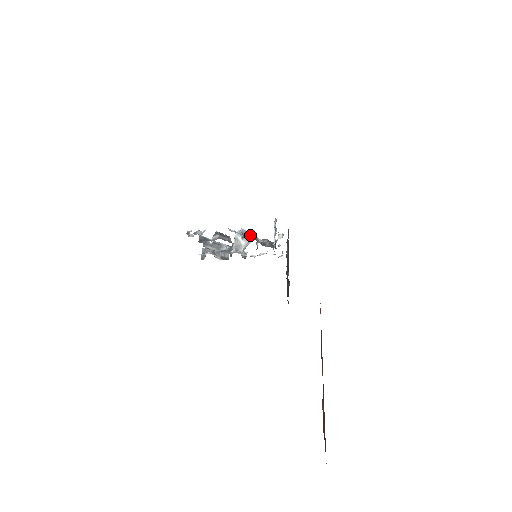
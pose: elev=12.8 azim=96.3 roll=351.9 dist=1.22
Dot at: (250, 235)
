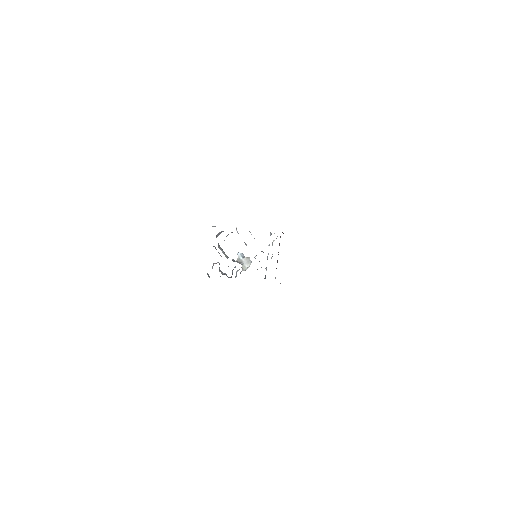
Dot at: occluded
